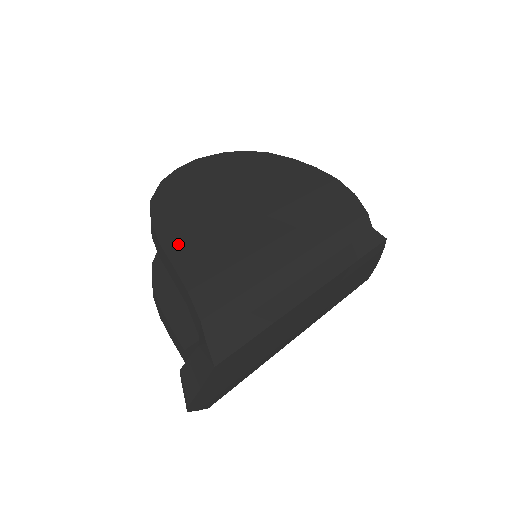
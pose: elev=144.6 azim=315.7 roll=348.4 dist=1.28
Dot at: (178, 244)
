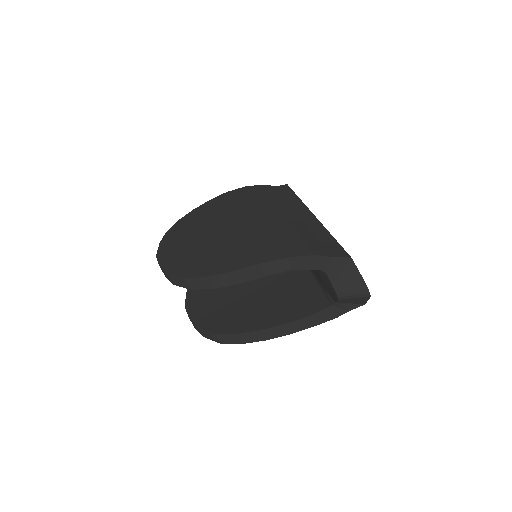
Dot at: (241, 262)
